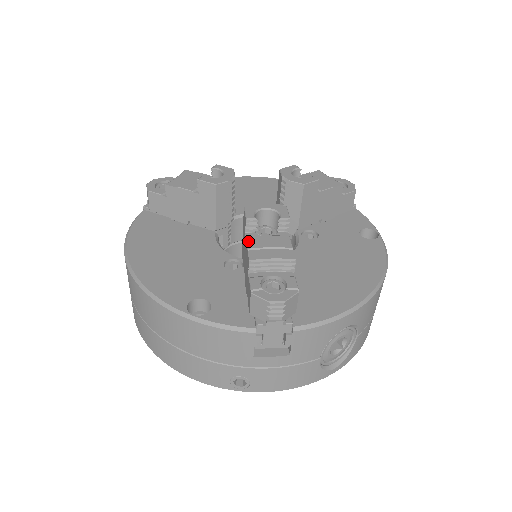
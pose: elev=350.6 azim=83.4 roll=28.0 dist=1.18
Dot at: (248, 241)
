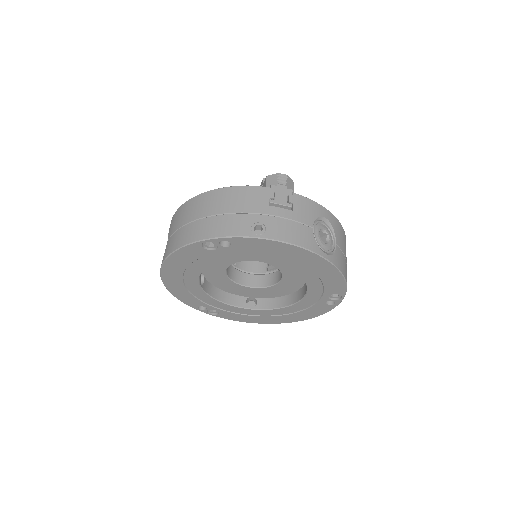
Dot at: occluded
